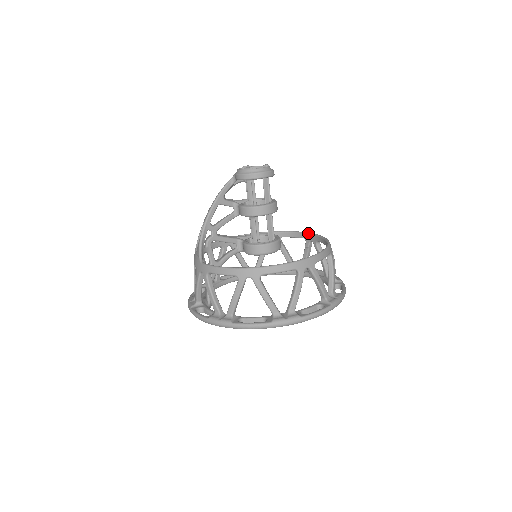
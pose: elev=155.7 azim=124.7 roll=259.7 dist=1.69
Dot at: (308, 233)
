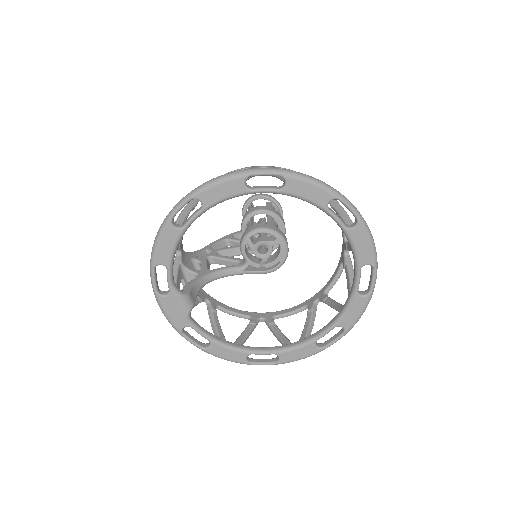
Dot at: occluded
